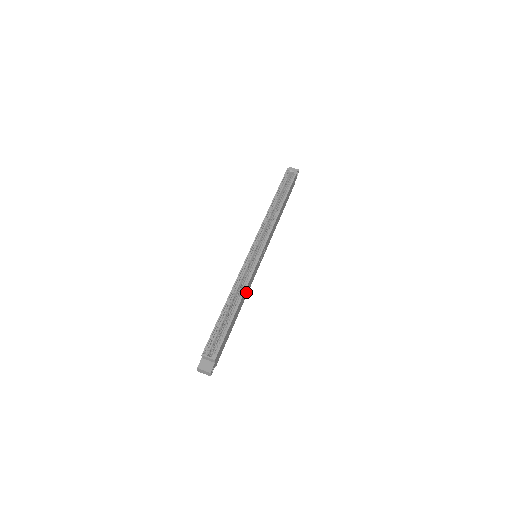
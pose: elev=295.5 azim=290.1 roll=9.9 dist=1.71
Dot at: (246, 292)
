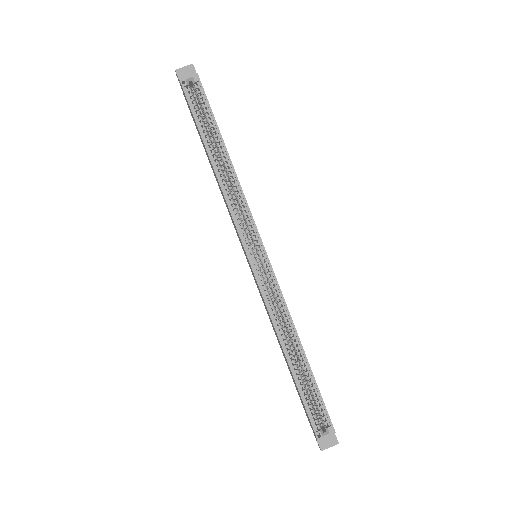
Dot at: occluded
